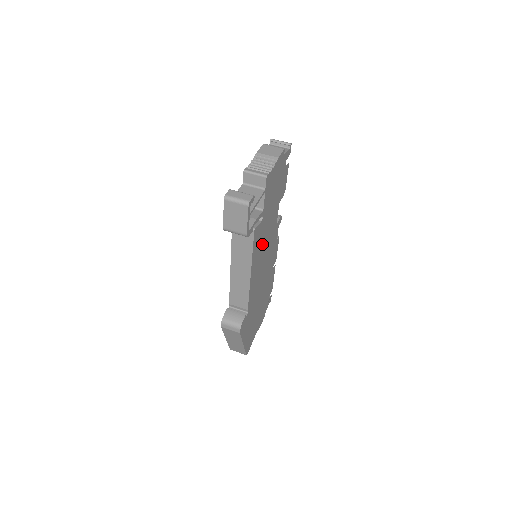
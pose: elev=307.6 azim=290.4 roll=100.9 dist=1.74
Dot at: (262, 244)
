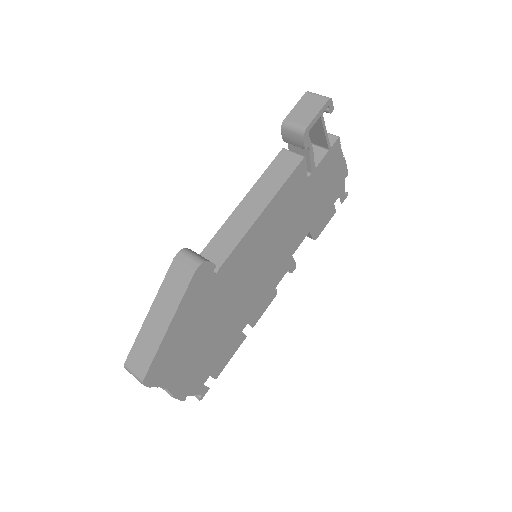
Dot at: (284, 219)
